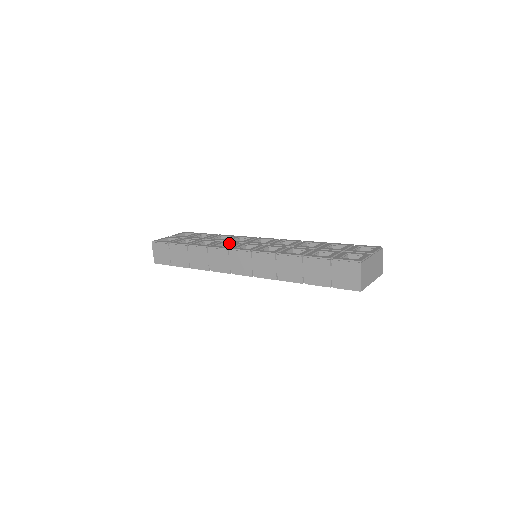
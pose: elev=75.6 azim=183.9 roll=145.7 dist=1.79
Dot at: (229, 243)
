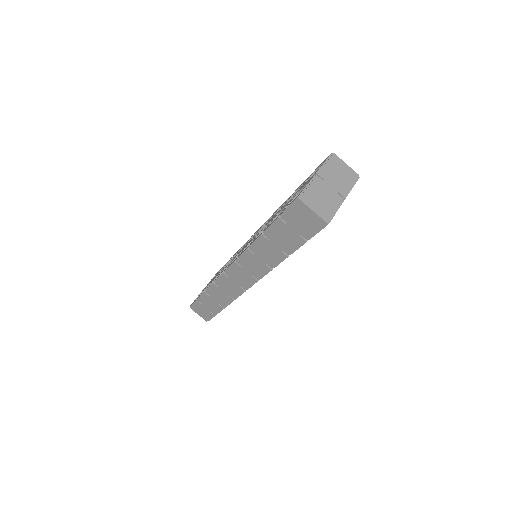
Dot at: occluded
